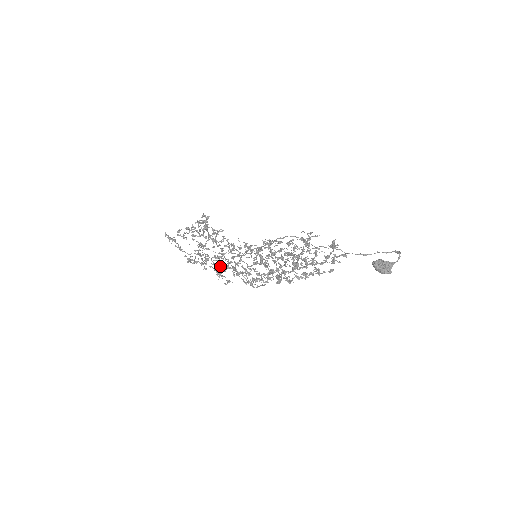
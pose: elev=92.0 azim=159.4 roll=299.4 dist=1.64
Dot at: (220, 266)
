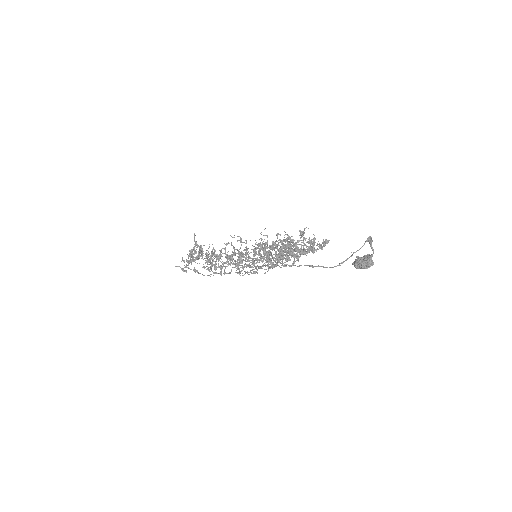
Dot at: (235, 266)
